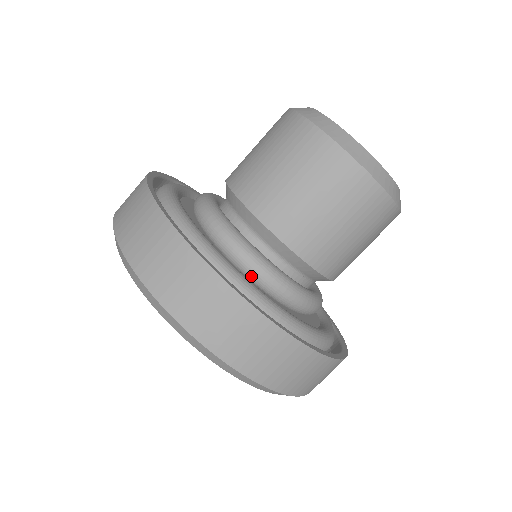
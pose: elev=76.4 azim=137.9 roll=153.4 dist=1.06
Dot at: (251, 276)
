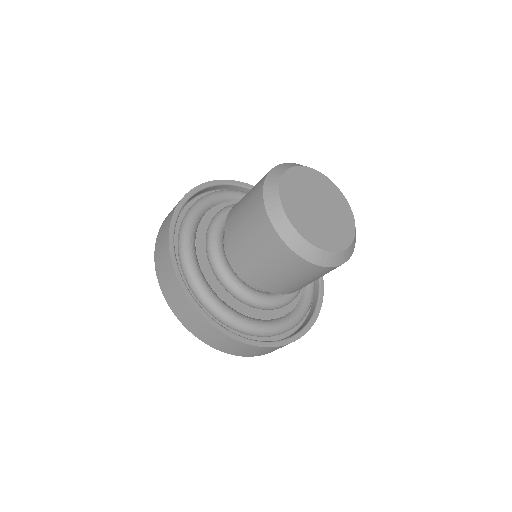
Dot at: occluded
